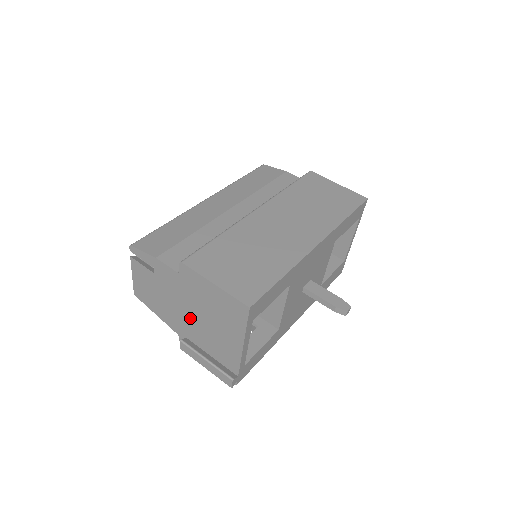
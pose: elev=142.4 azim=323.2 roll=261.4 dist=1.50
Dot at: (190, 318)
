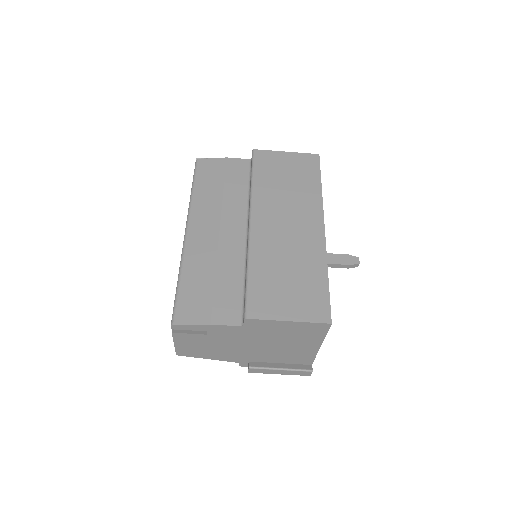
Dot at: (255, 349)
